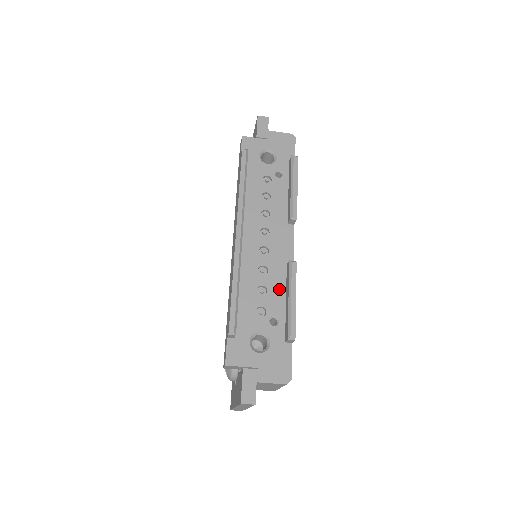
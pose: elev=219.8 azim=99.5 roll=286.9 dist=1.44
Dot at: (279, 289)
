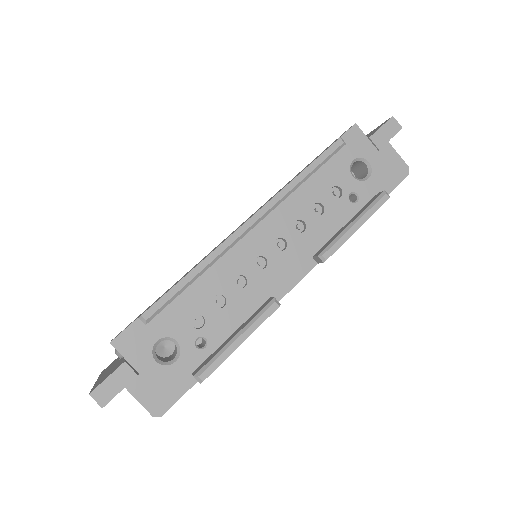
Dot at: (238, 315)
